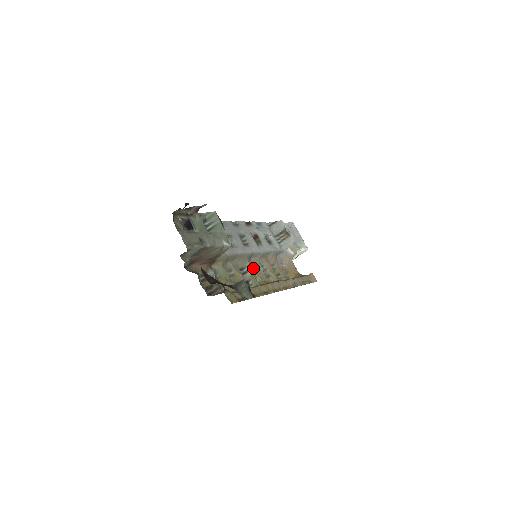
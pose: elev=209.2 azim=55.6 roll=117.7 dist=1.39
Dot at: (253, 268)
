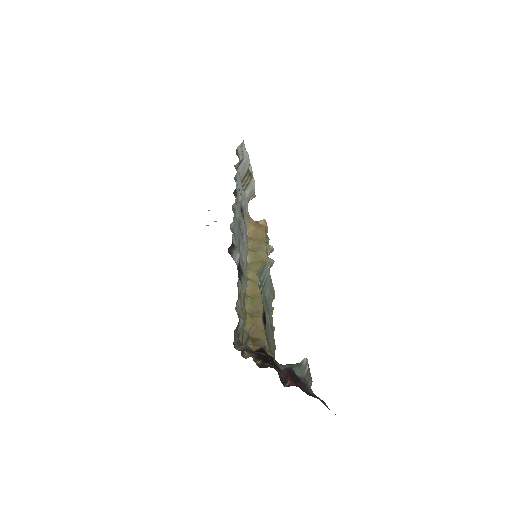
Dot at: occluded
